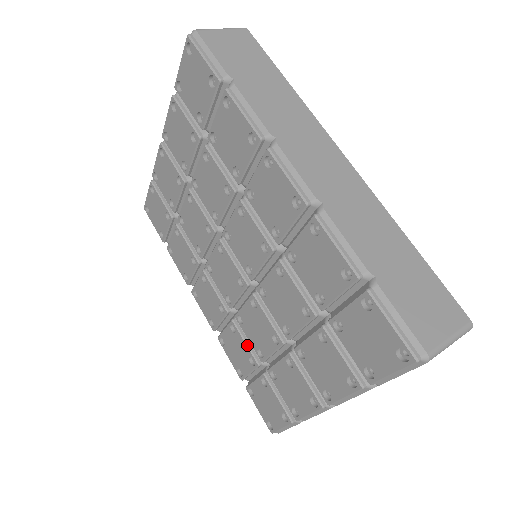
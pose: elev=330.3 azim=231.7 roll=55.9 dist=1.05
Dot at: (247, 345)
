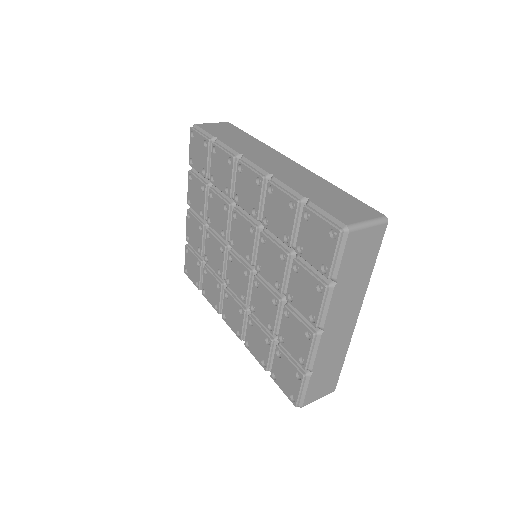
Dot at: (262, 329)
